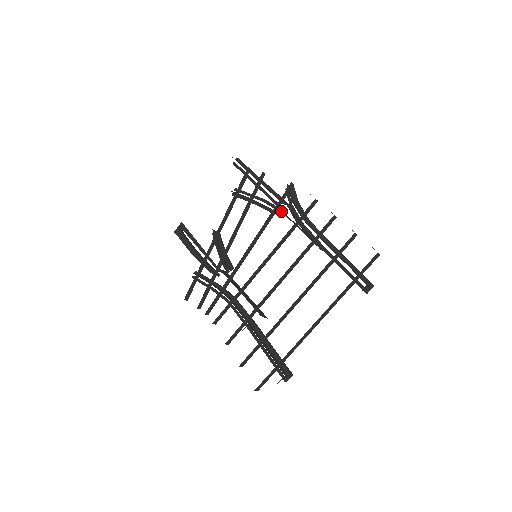
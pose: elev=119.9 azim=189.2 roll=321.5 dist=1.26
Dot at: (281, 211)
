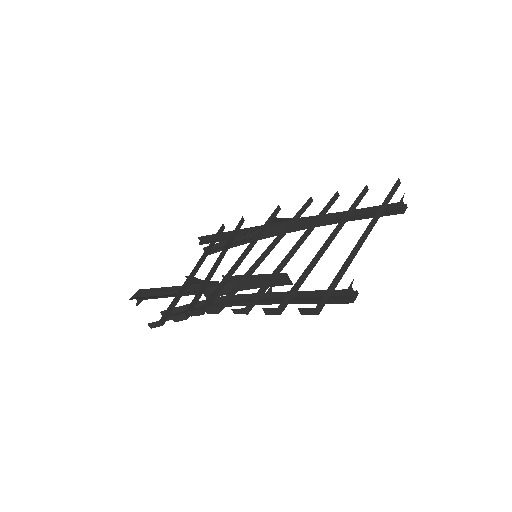
Dot at: (274, 225)
